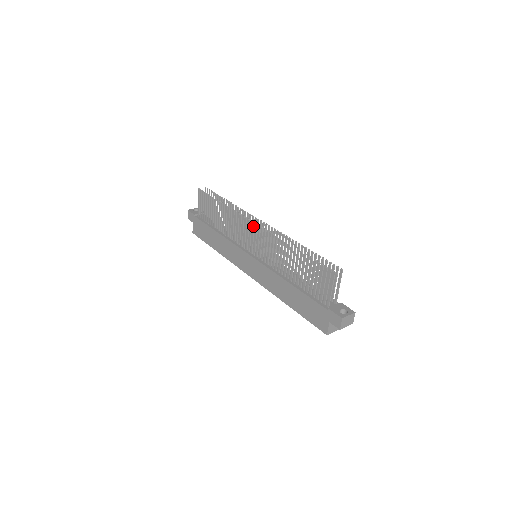
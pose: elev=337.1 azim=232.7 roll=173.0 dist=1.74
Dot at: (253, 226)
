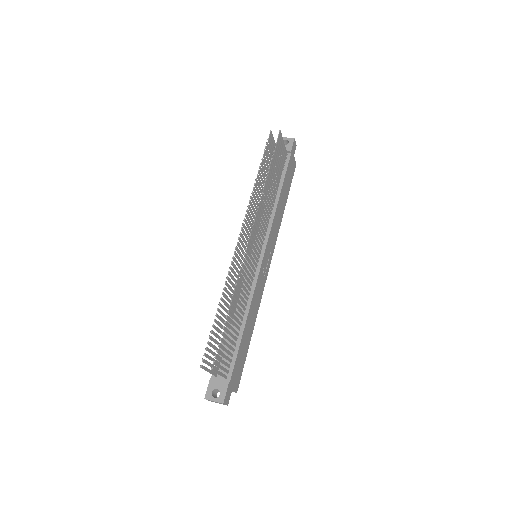
Dot at: (241, 235)
